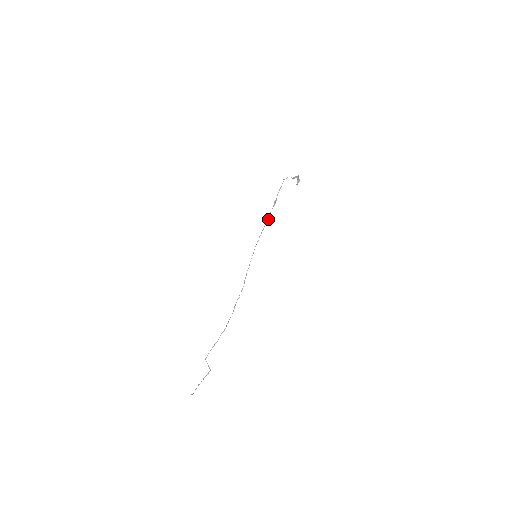
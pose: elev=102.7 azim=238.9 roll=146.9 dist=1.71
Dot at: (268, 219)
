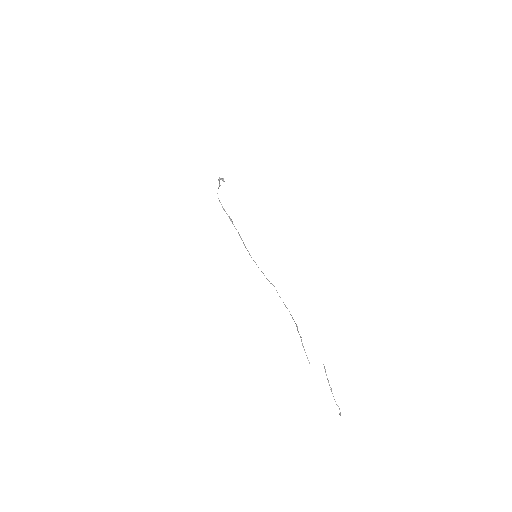
Dot at: (239, 235)
